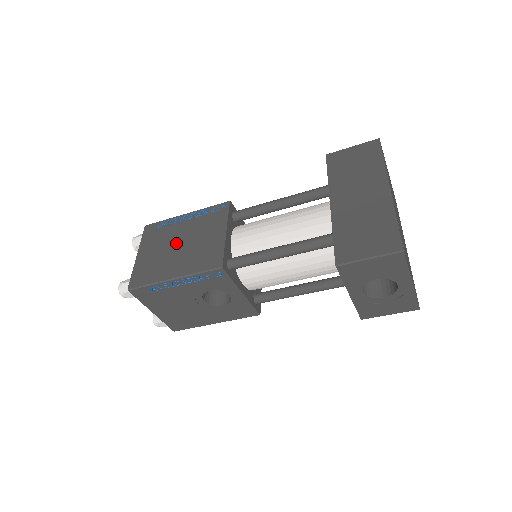
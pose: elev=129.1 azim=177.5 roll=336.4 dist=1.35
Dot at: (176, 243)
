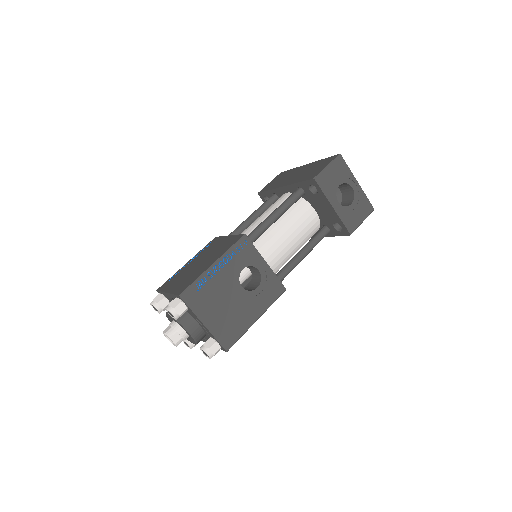
Dot at: (195, 265)
